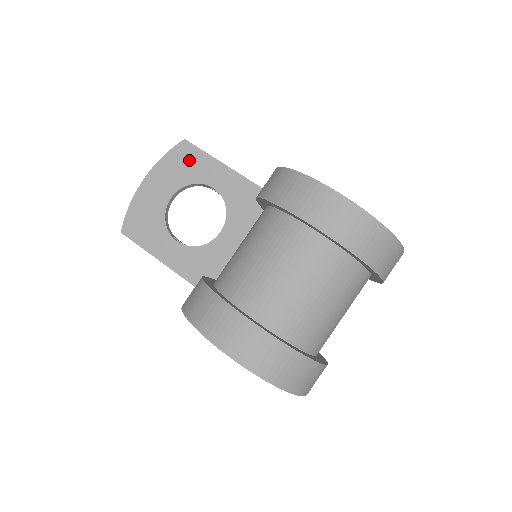
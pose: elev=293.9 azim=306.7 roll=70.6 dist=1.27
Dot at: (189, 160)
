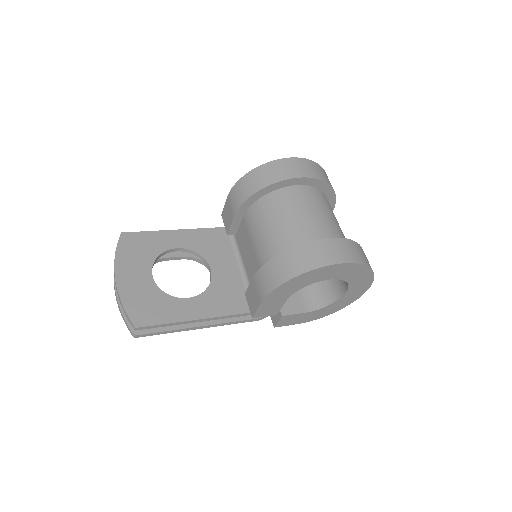
Dot at: (140, 243)
